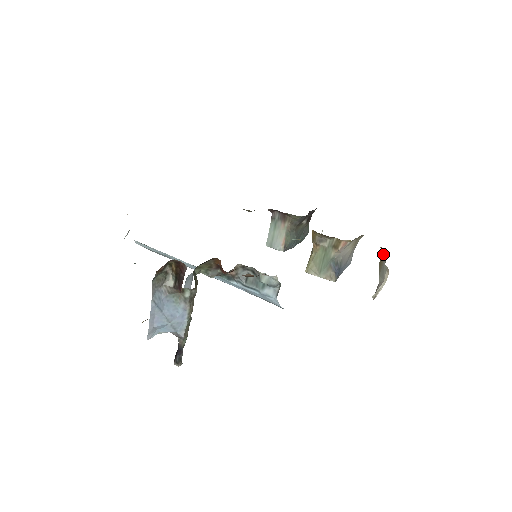
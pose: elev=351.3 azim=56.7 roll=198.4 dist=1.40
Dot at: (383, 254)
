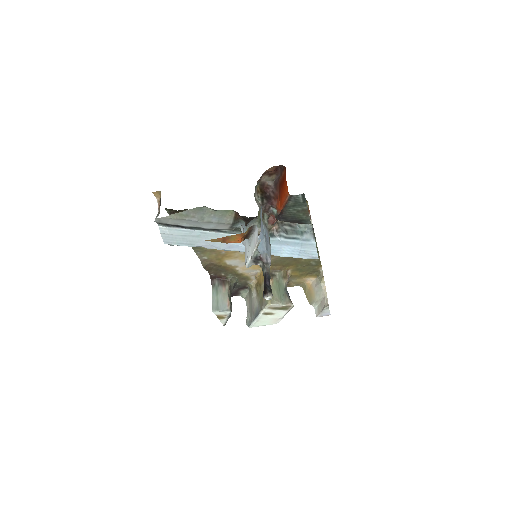
Dot at: (311, 286)
